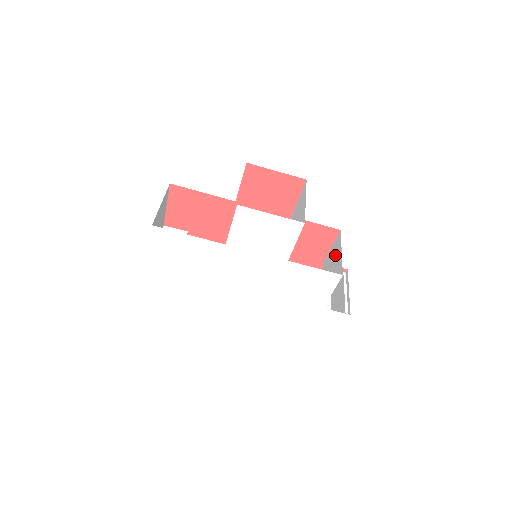
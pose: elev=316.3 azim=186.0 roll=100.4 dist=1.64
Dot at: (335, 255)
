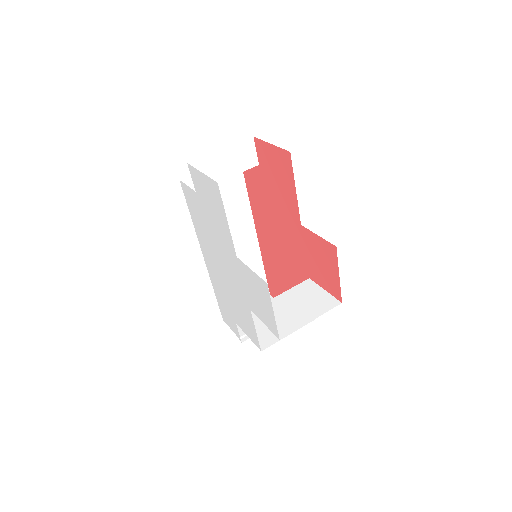
Dot at: occluded
